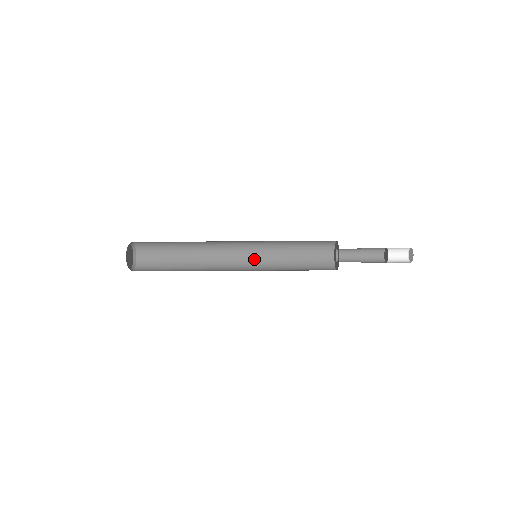
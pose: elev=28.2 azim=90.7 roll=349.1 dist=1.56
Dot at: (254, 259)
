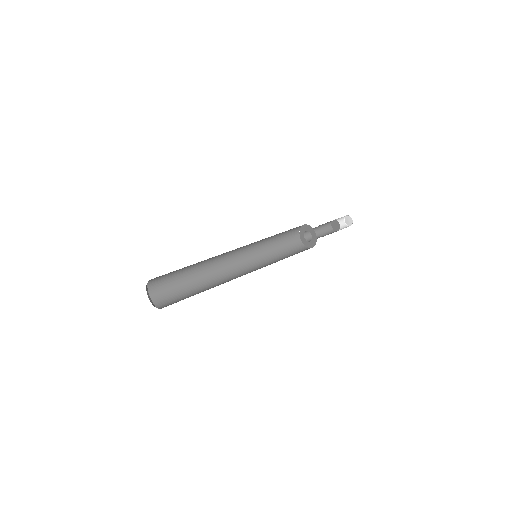
Dot at: (248, 246)
